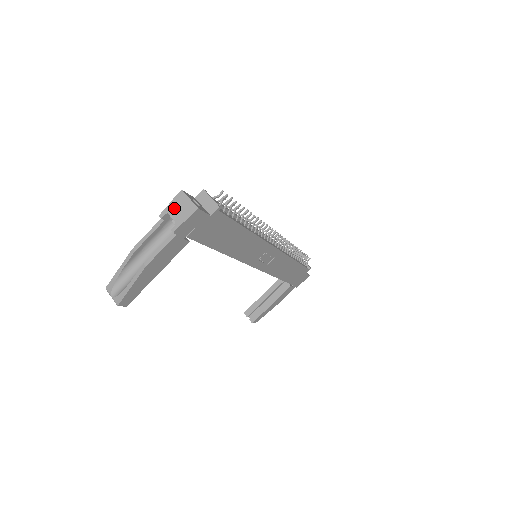
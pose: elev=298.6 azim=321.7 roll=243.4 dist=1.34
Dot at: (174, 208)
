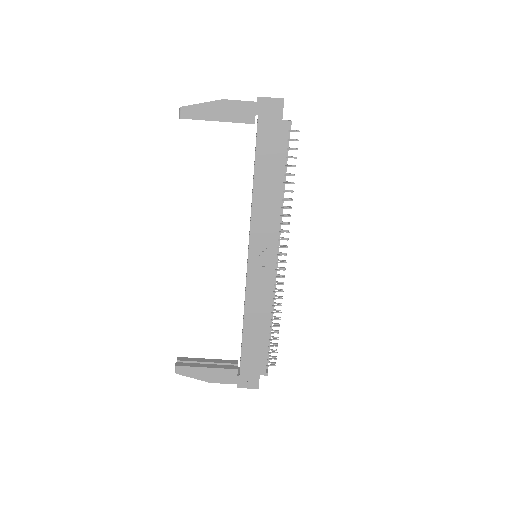
Dot at: occluded
